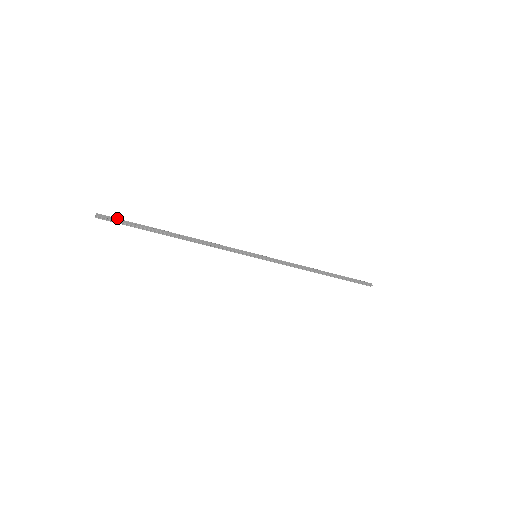
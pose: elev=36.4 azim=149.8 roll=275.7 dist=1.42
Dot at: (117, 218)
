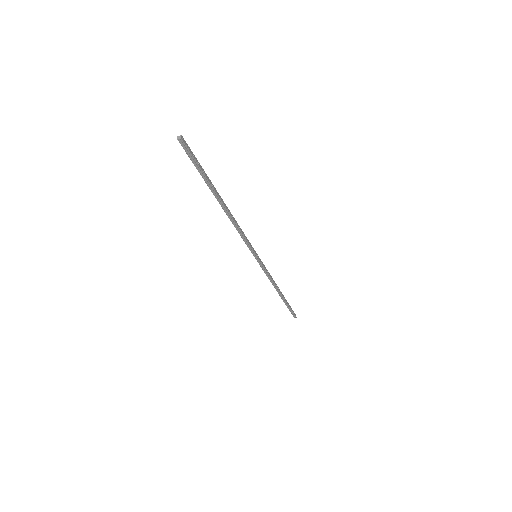
Dot at: occluded
